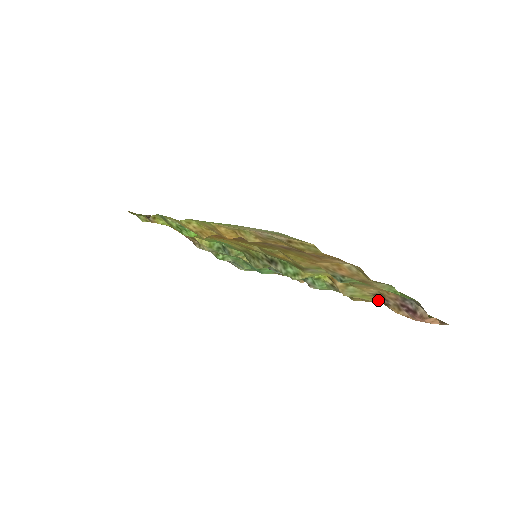
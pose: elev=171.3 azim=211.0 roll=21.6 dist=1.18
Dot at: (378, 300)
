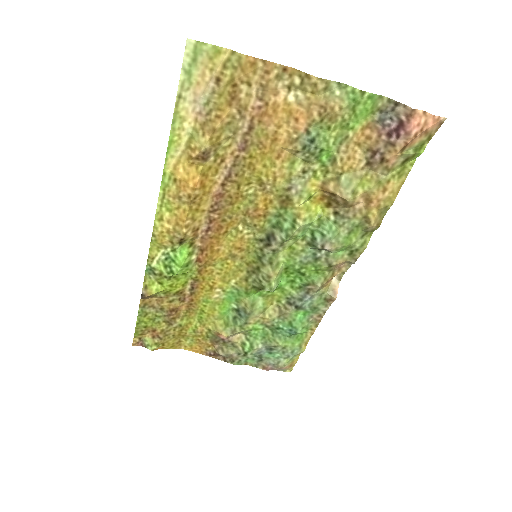
Dot at: (378, 174)
